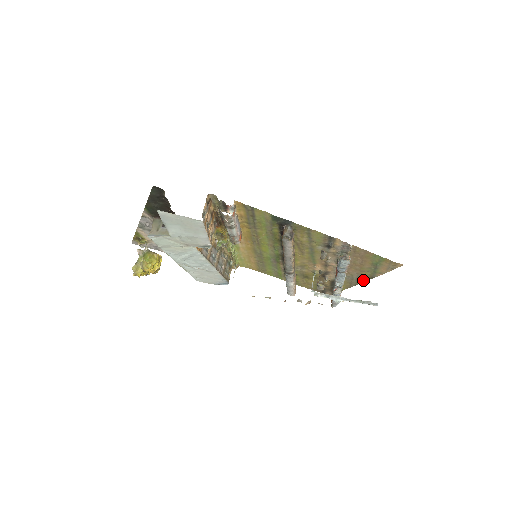
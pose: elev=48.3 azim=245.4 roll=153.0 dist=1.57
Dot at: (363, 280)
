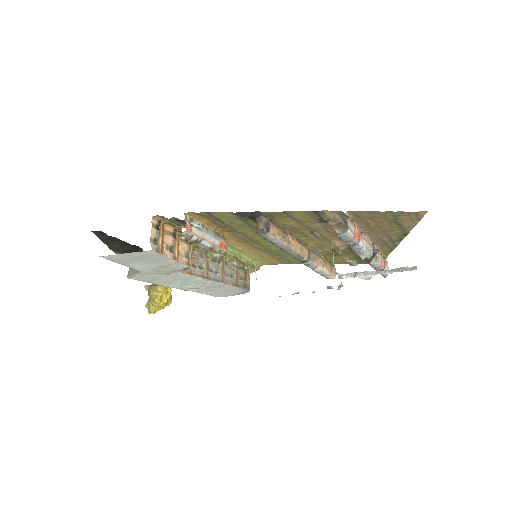
Dot at: (398, 240)
